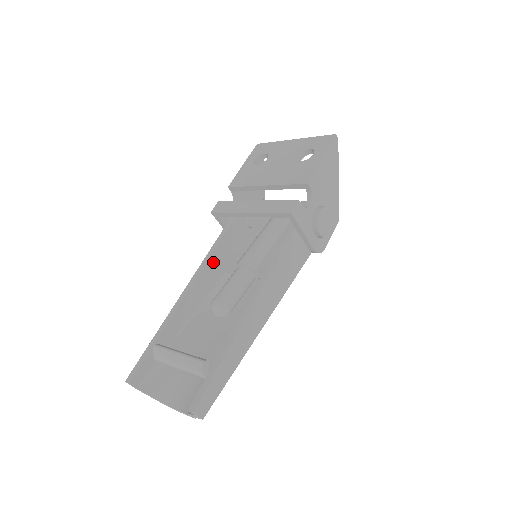
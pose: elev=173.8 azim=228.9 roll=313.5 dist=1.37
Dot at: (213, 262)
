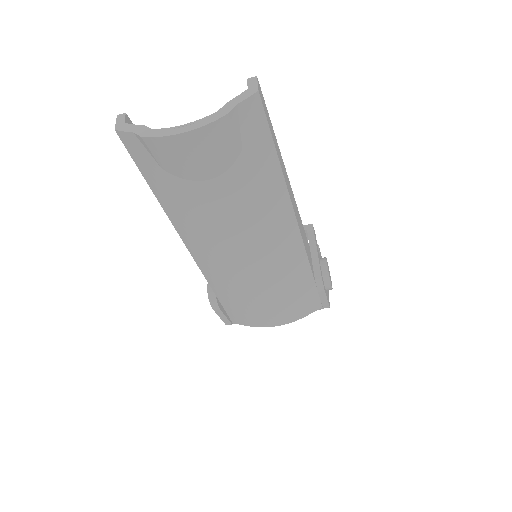
Dot at: occluded
